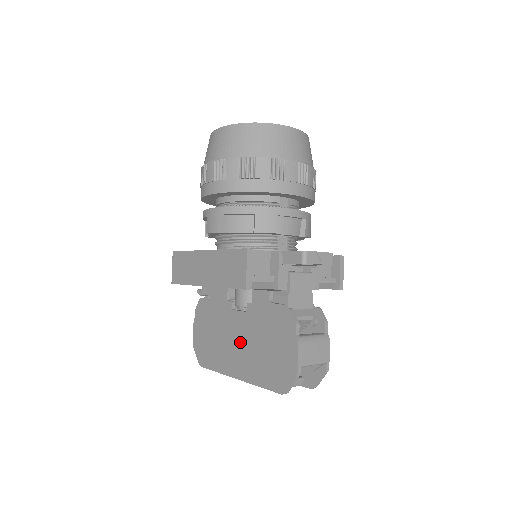
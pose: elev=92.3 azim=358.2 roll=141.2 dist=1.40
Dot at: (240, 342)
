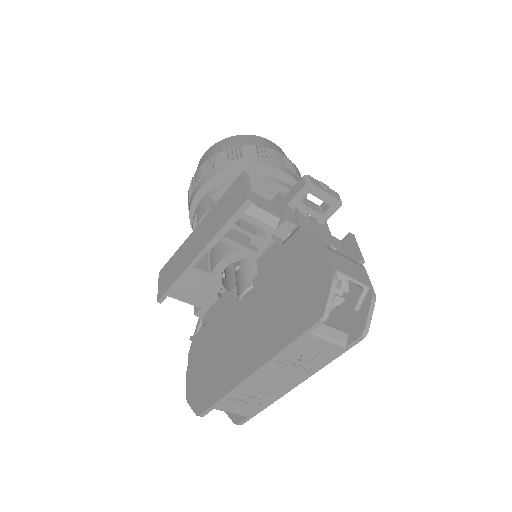
Dot at: (251, 325)
